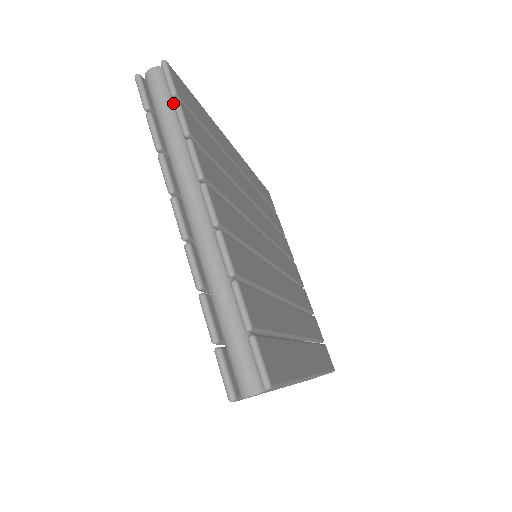
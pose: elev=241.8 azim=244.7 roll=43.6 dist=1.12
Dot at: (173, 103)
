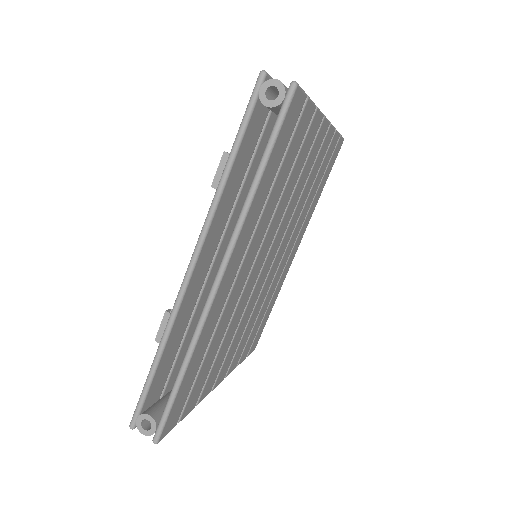
Dot at: occluded
